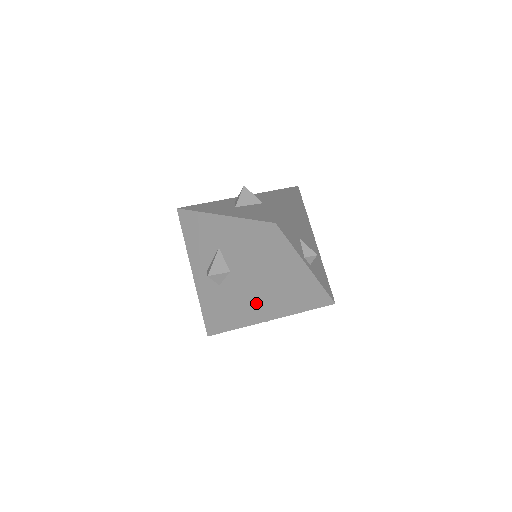
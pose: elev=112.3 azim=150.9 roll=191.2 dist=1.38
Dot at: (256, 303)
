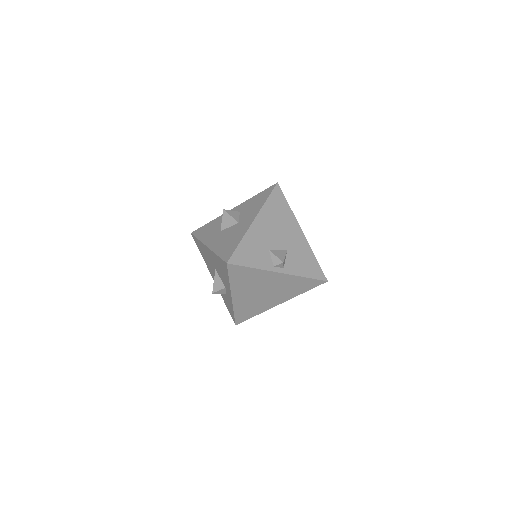
Dot at: (256, 301)
